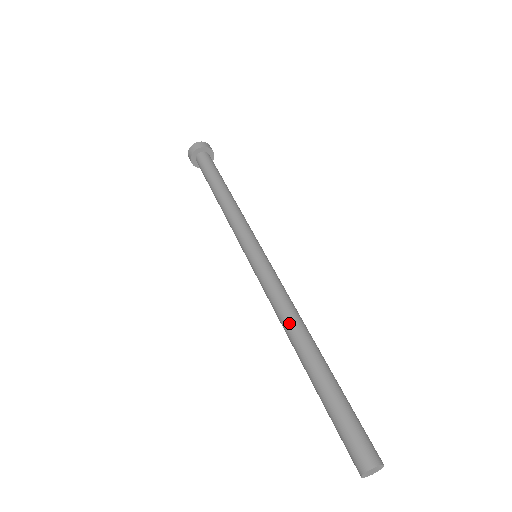
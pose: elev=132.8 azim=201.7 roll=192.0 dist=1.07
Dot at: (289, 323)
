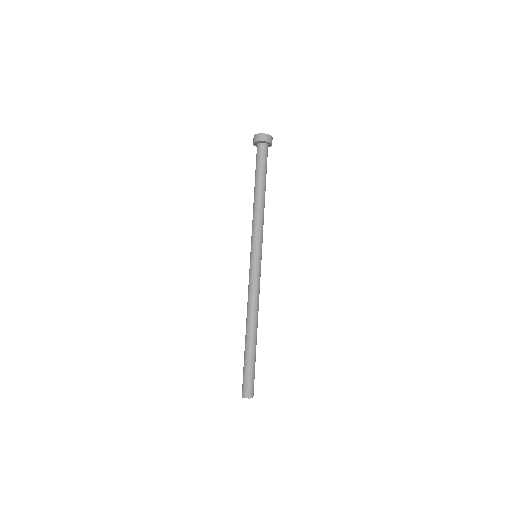
Dot at: (250, 313)
